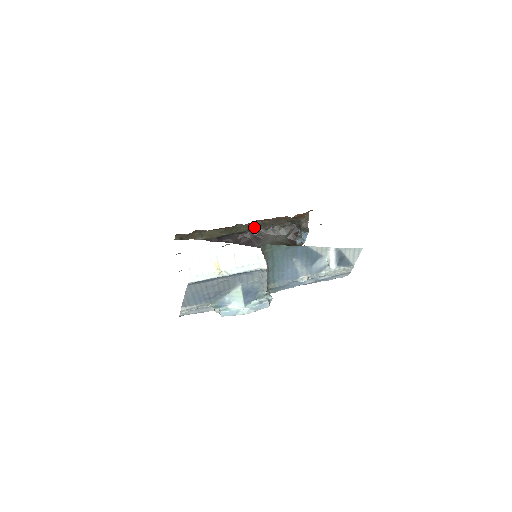
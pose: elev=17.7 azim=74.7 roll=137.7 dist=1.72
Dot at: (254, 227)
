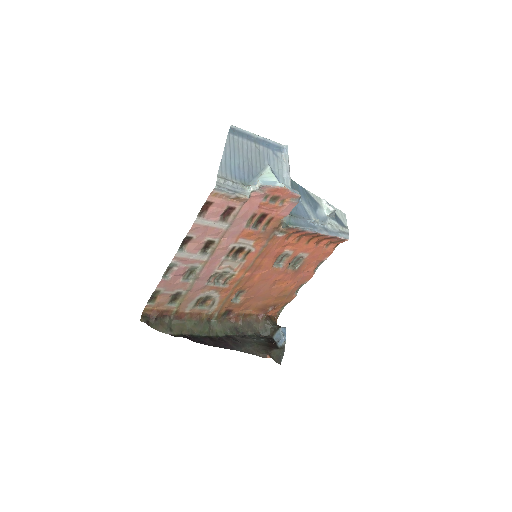
Dot at: (227, 331)
